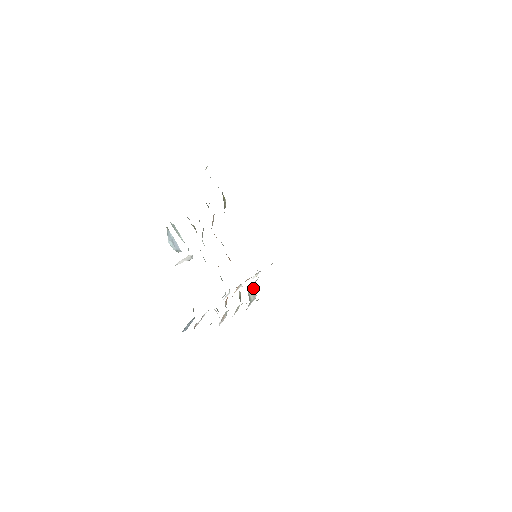
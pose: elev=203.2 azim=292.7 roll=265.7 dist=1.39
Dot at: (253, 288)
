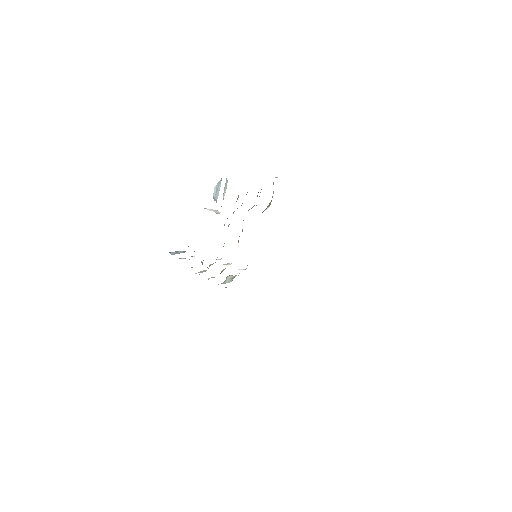
Dot at: (233, 276)
